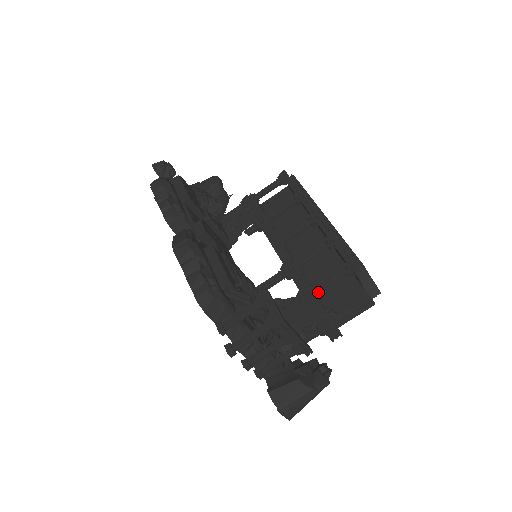
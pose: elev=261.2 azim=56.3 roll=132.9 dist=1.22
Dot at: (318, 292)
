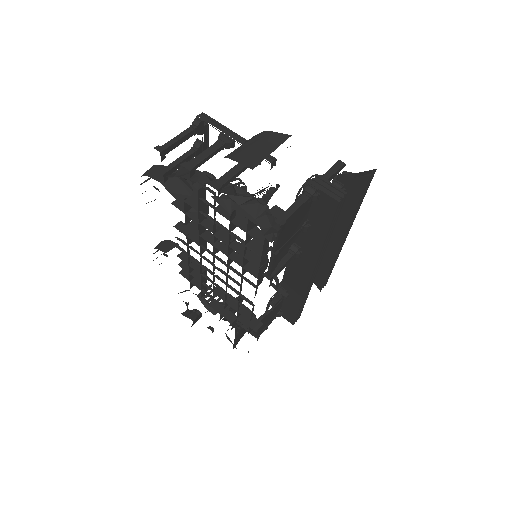
Dot at: occluded
